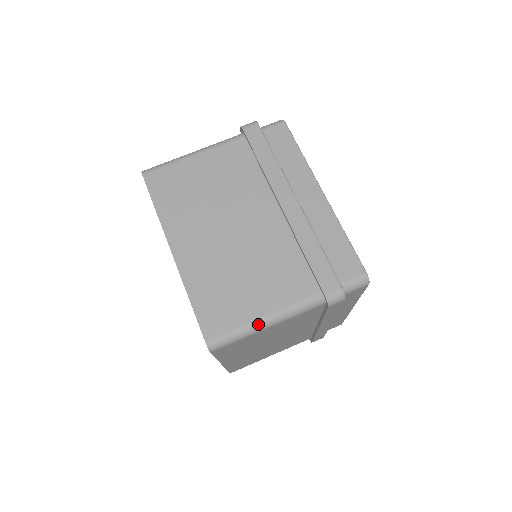
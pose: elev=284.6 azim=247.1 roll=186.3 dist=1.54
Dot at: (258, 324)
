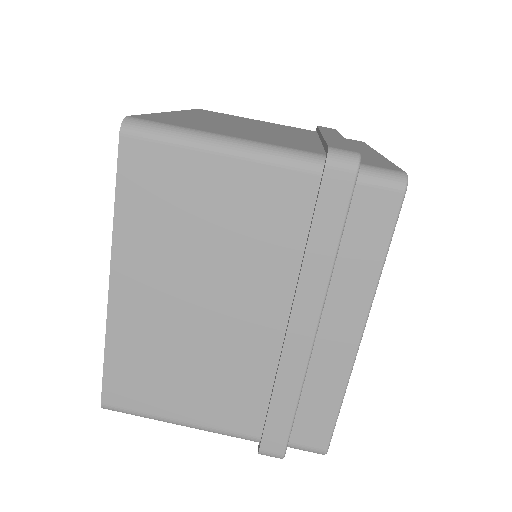
Dot at: (210, 136)
